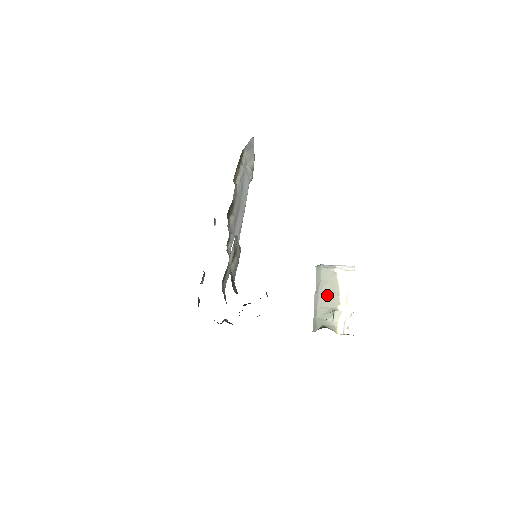
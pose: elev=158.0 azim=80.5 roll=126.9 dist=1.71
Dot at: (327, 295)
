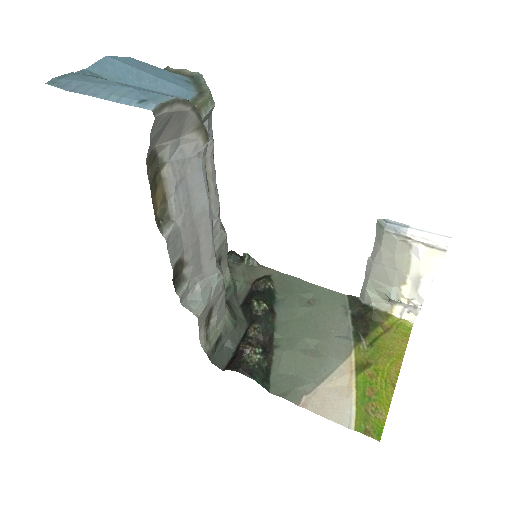
Dot at: (386, 271)
